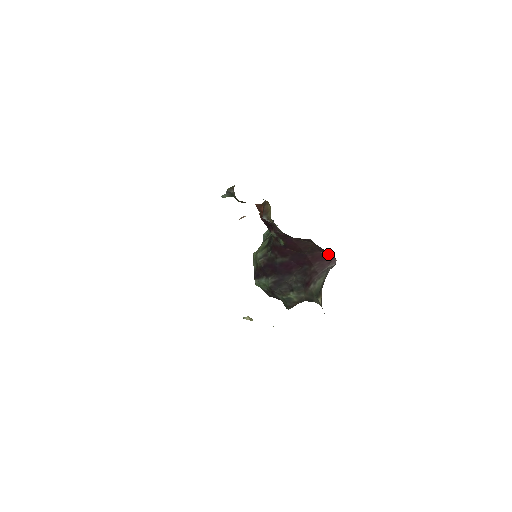
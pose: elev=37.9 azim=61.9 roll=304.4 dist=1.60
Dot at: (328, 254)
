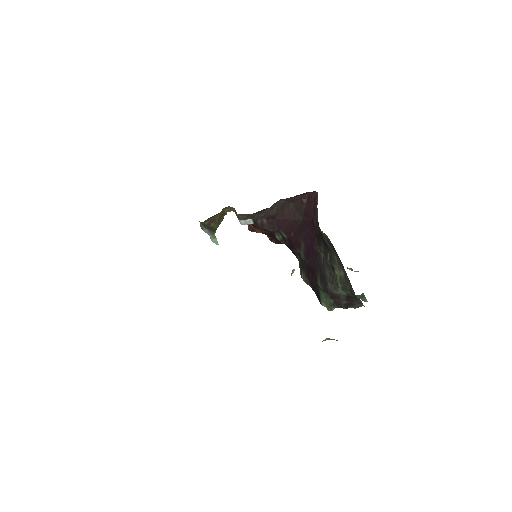
Dot at: (310, 197)
